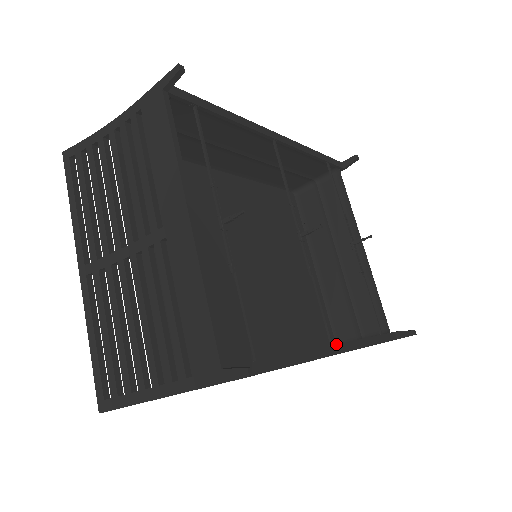
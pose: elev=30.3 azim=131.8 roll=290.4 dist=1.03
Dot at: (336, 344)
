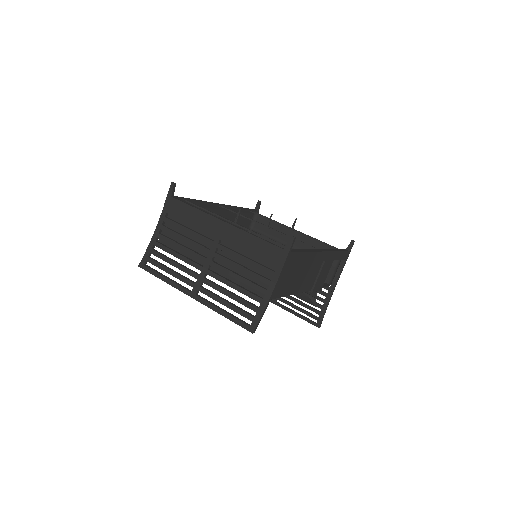
Dot at: (321, 249)
